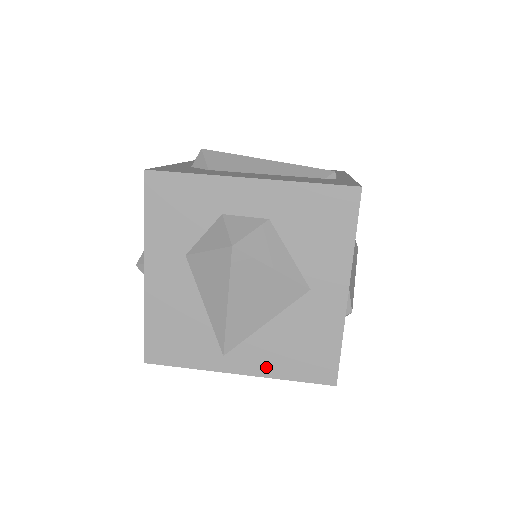
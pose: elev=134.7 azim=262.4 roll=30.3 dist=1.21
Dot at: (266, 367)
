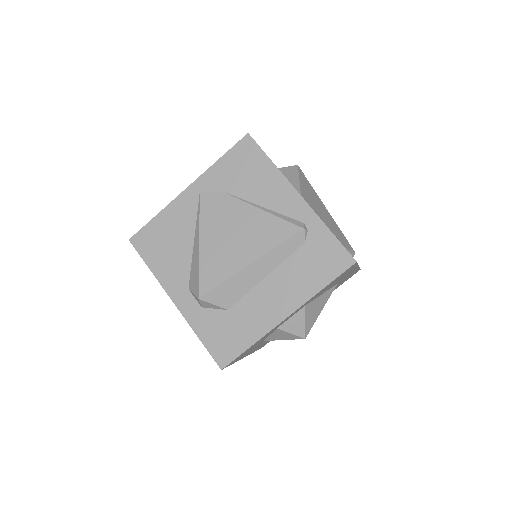
Dot at: occluded
